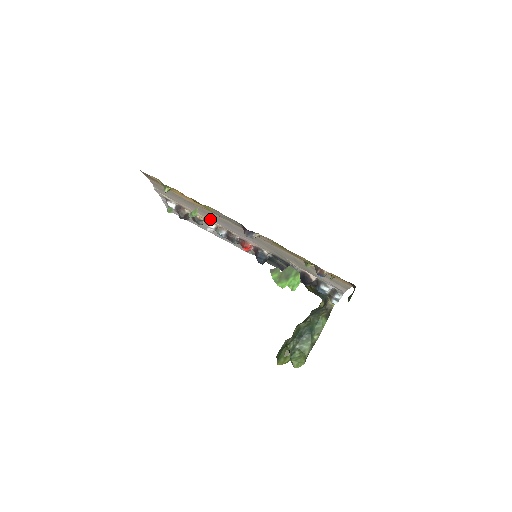
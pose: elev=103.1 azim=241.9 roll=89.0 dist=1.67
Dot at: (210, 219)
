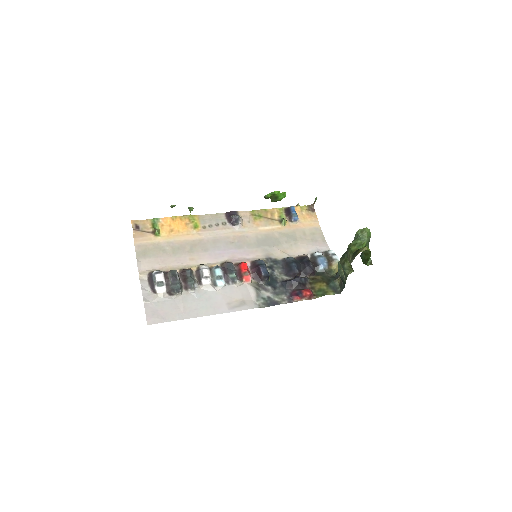
Dot at: (200, 262)
